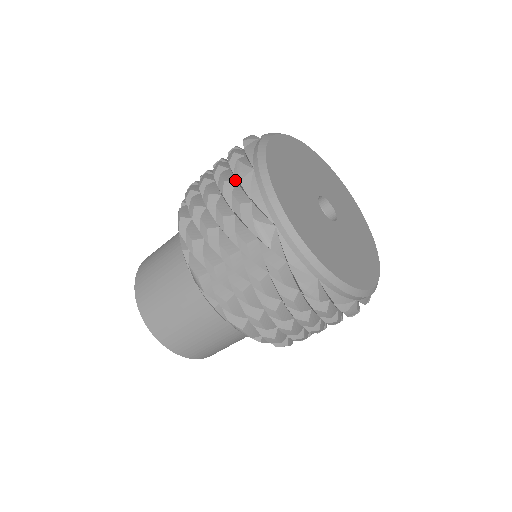
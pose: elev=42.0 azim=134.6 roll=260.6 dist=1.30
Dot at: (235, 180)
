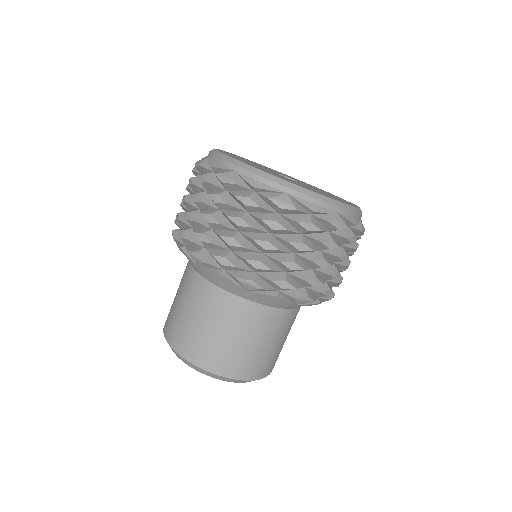
Dot at: occluded
